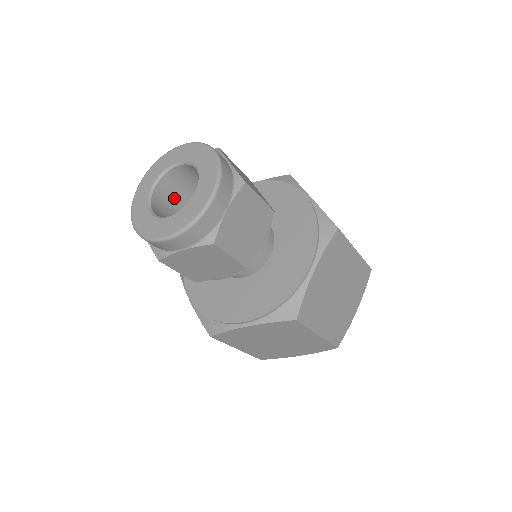
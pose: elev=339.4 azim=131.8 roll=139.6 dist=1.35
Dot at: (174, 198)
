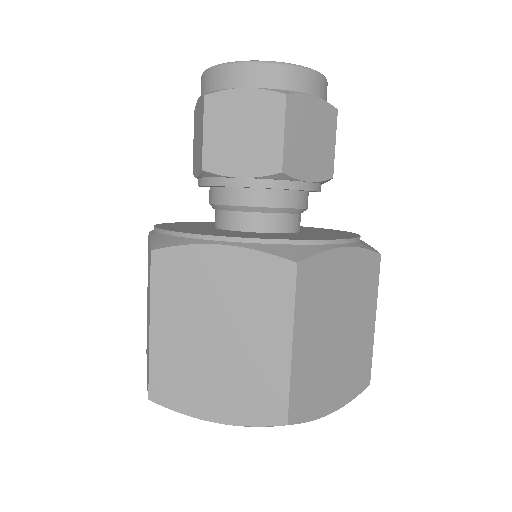
Dot at: occluded
